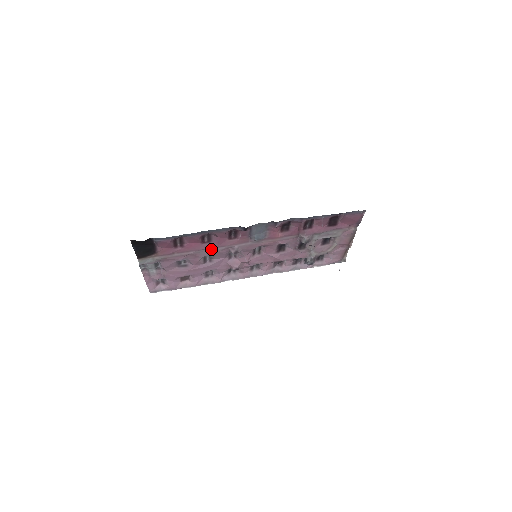
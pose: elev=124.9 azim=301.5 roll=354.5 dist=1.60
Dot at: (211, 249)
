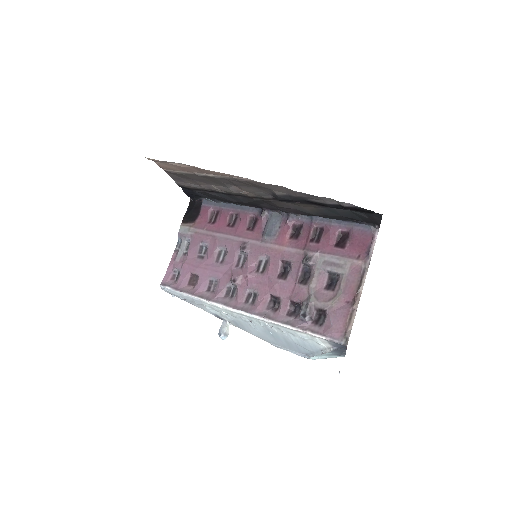
Dot at: (229, 237)
